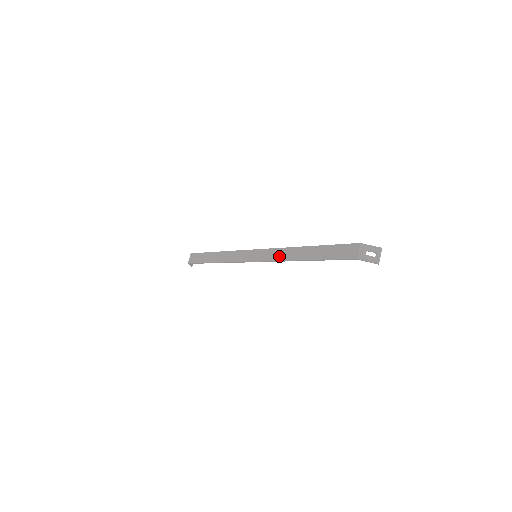
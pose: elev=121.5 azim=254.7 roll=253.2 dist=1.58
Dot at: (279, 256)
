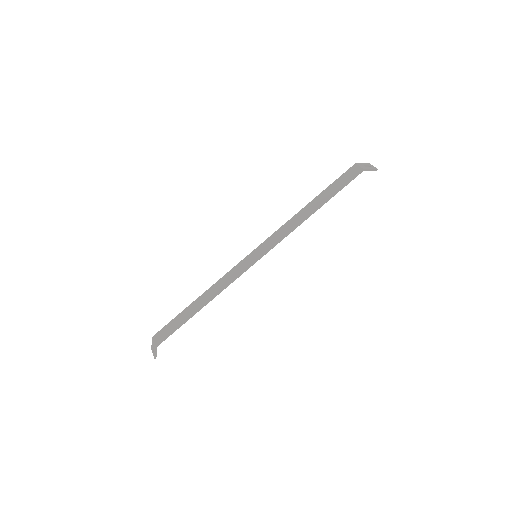
Dot at: (286, 230)
